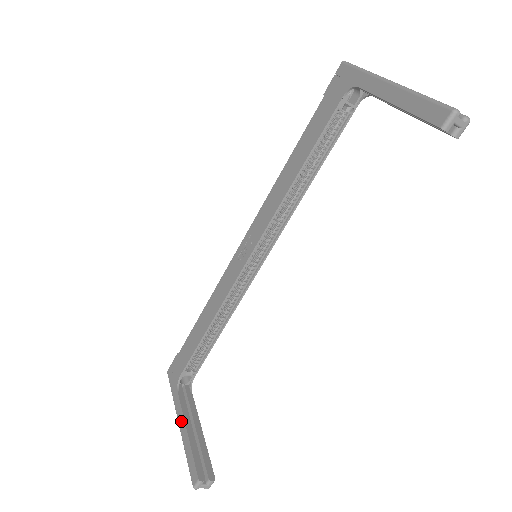
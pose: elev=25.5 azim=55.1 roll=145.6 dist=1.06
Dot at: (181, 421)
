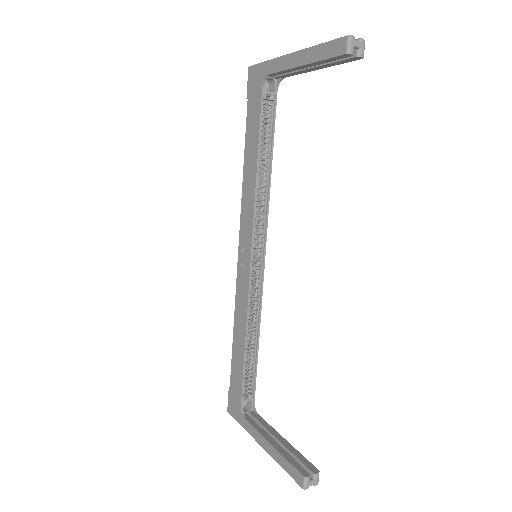
Dot at: (262, 441)
